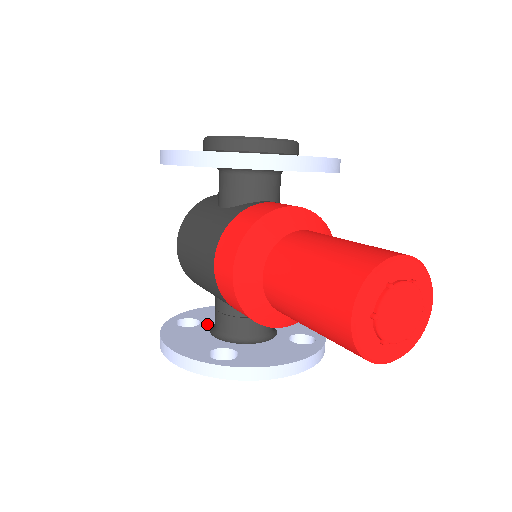
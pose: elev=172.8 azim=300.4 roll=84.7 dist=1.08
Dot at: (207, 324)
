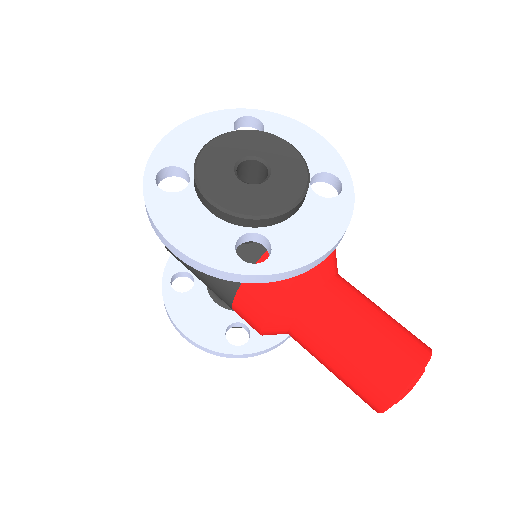
Dot at: occluded
